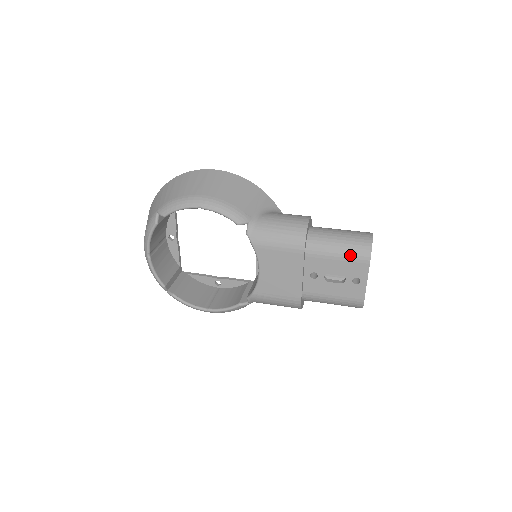
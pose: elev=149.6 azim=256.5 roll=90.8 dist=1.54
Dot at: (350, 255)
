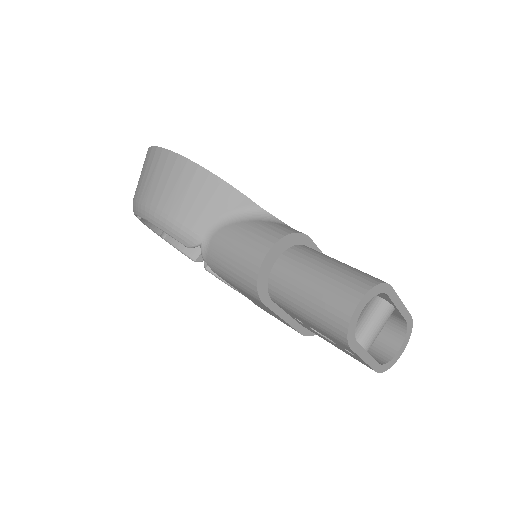
Dot at: (321, 327)
